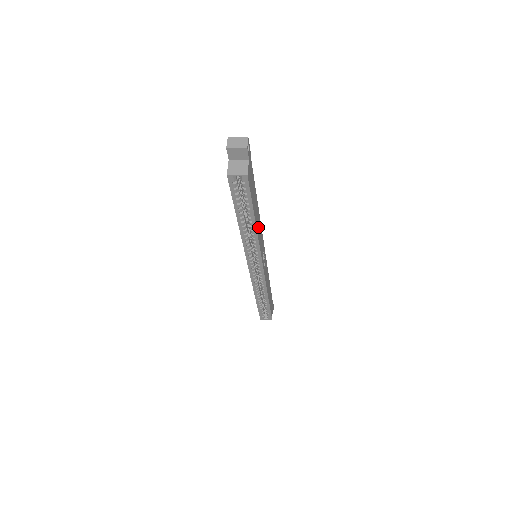
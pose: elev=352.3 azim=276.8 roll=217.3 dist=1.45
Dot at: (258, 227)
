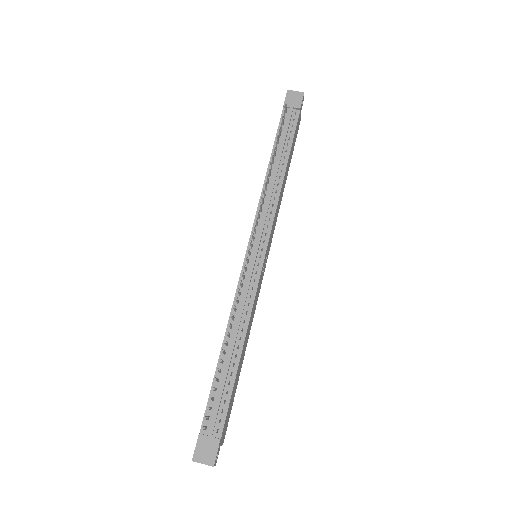
Dot at: (248, 332)
